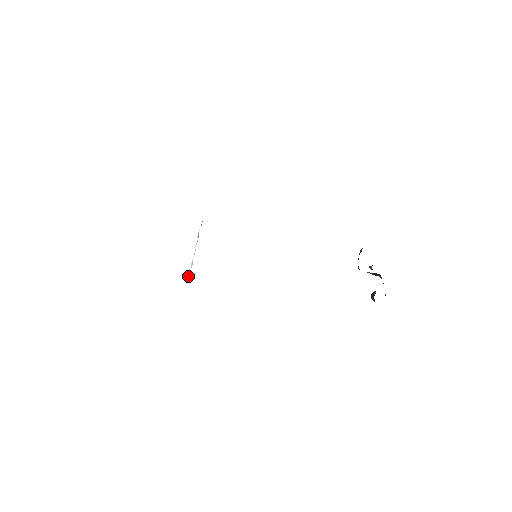
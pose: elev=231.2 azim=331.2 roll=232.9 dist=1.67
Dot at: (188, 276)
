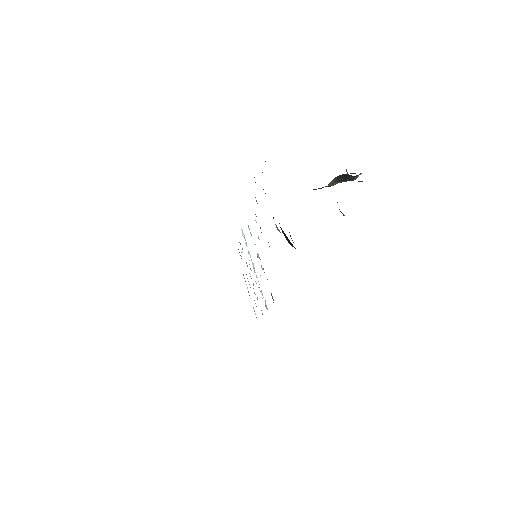
Dot at: occluded
